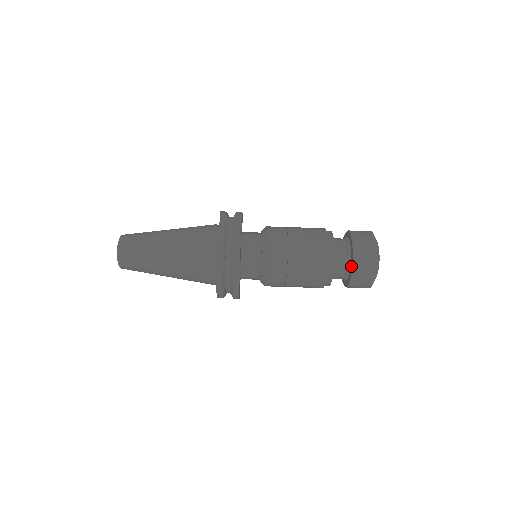
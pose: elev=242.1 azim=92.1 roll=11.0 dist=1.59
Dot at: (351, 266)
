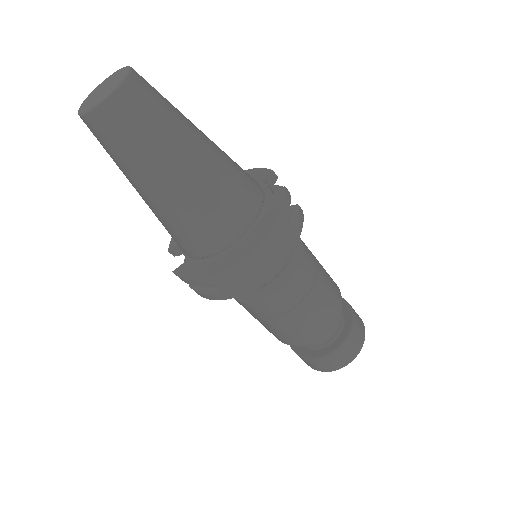
Dot at: (341, 338)
